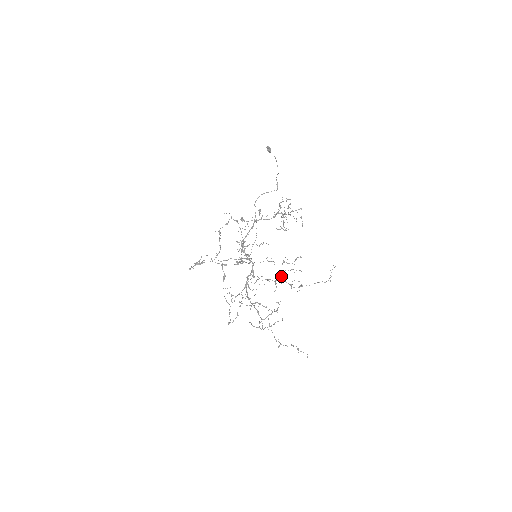
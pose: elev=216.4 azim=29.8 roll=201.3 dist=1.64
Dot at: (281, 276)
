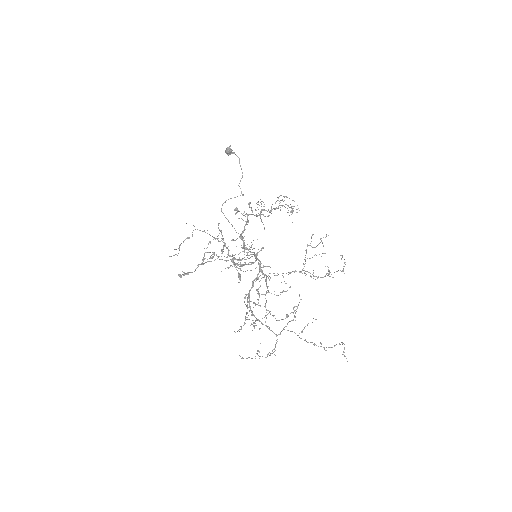
Dot at: occluded
